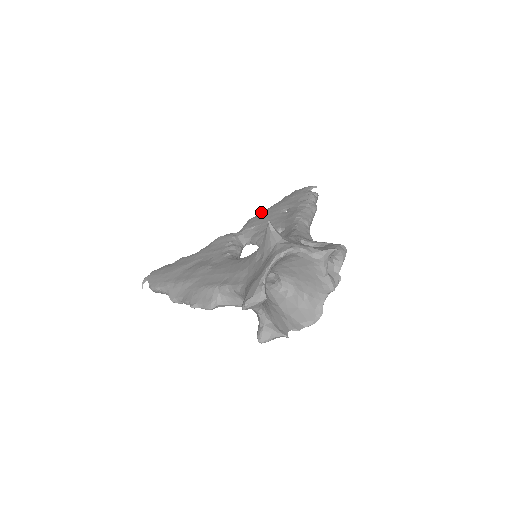
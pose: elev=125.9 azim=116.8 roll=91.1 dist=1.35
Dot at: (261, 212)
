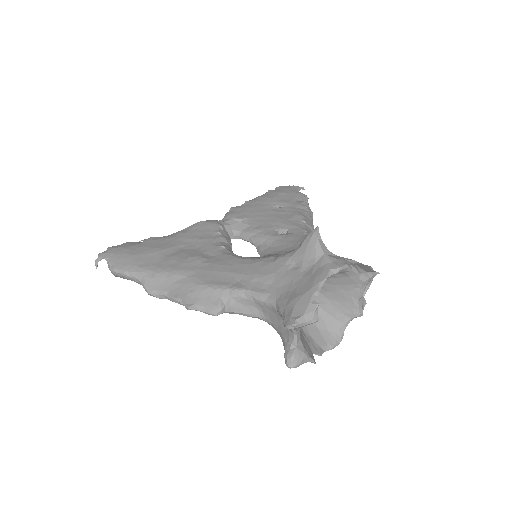
Dot at: (245, 202)
